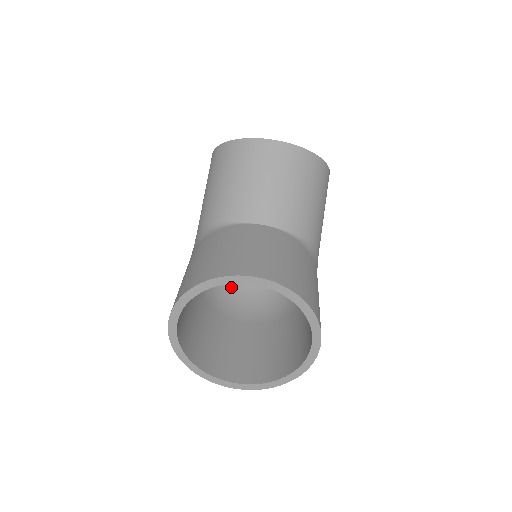
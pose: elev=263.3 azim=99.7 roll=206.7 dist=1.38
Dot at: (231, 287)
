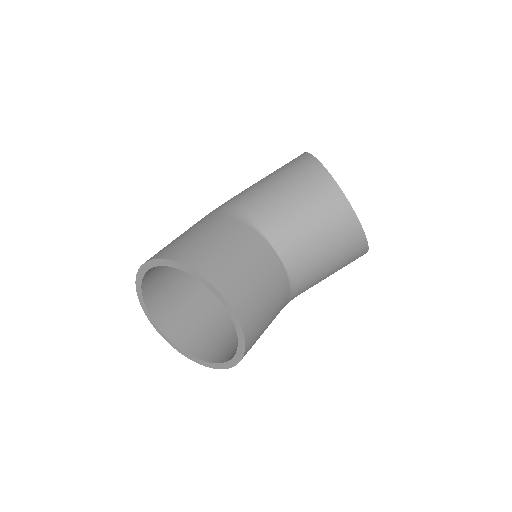
Dot at: occluded
